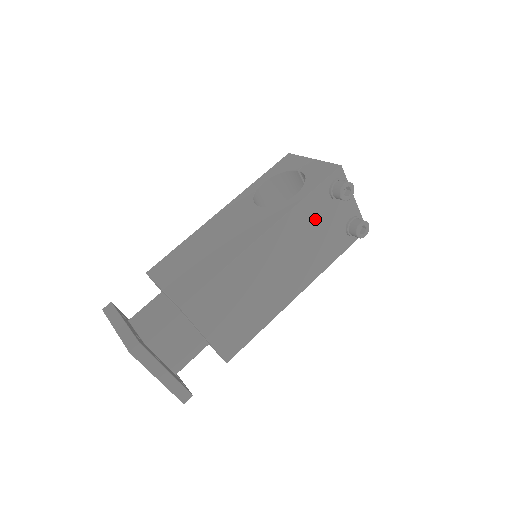
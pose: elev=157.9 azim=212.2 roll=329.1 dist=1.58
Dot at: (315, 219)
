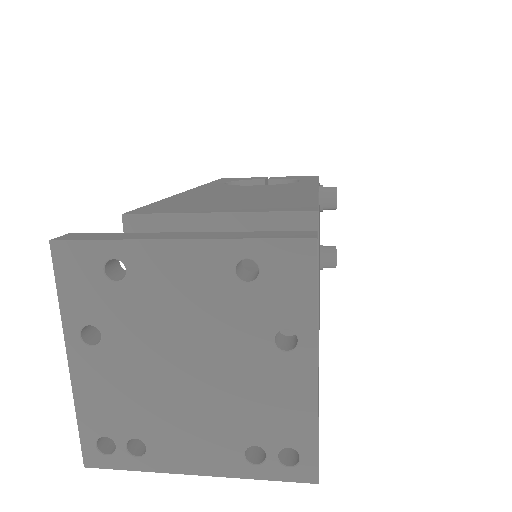
Dot at: occluded
